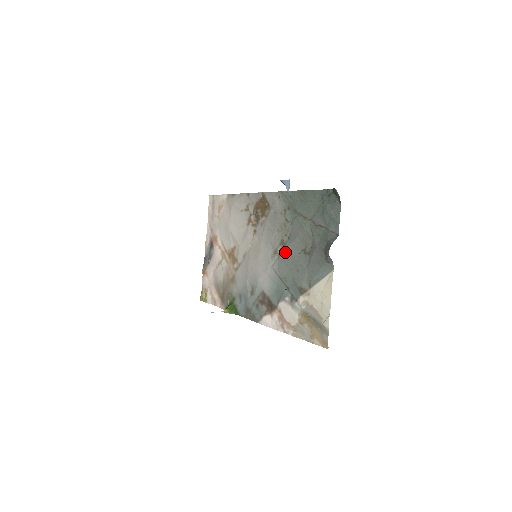
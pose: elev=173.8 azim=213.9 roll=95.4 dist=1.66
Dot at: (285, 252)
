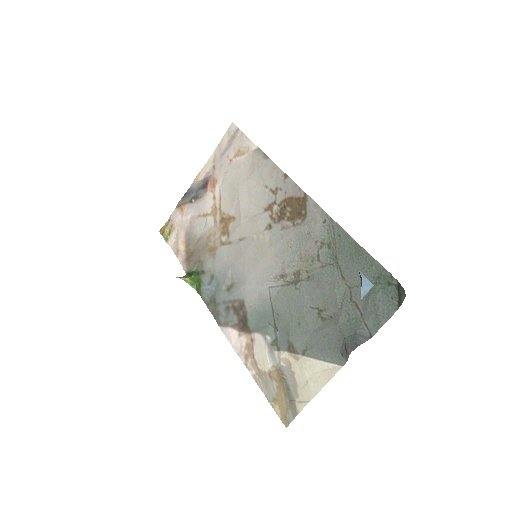
Dot at: (295, 289)
